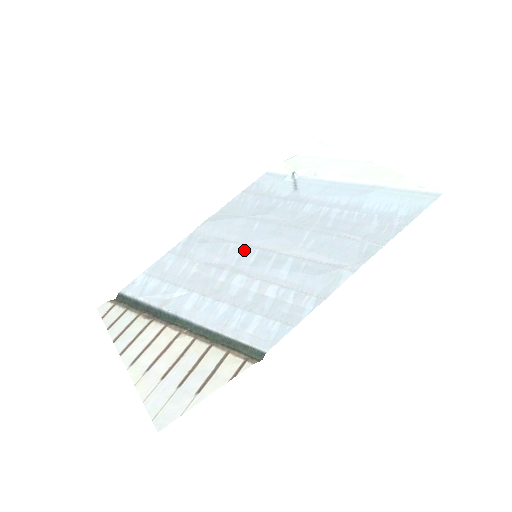
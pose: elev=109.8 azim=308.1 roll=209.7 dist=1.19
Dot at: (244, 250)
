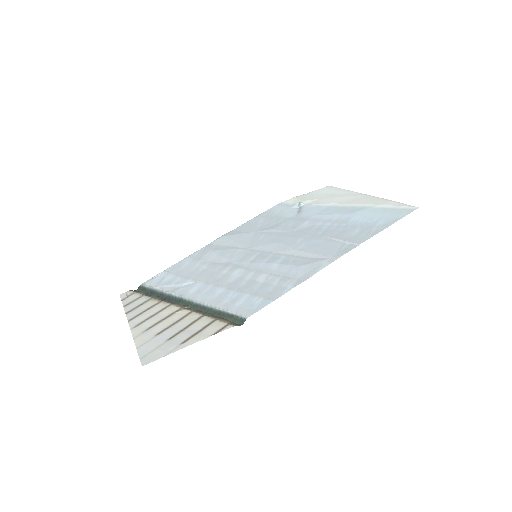
Dot at: (247, 253)
